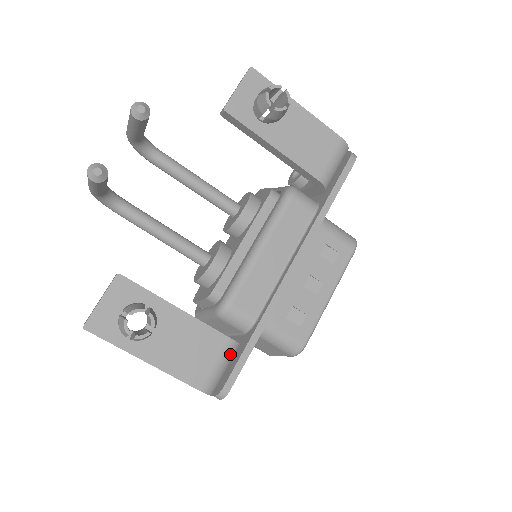
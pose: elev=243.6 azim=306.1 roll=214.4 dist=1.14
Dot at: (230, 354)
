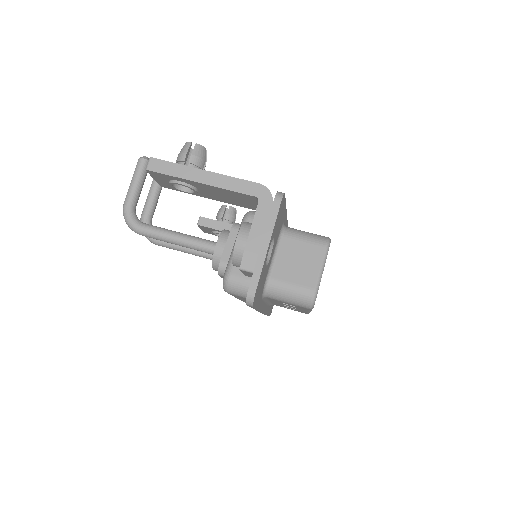
Dot at: occluded
